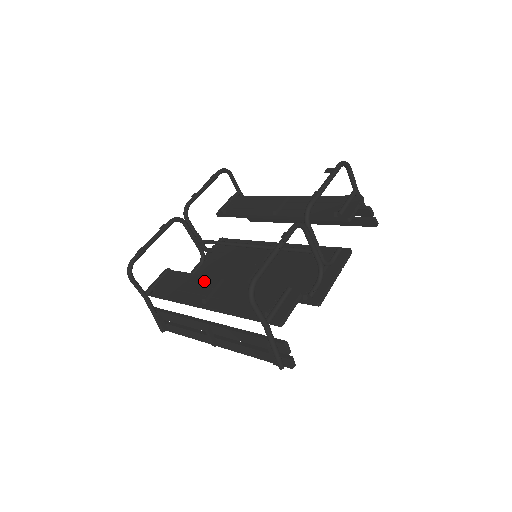
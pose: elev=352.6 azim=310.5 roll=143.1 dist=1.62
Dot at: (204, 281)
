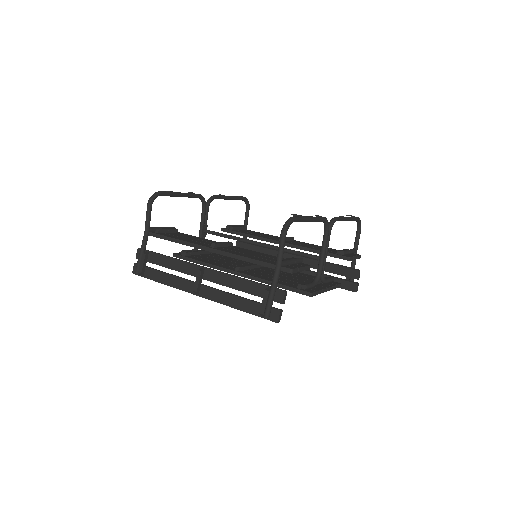
Dot at: (211, 241)
